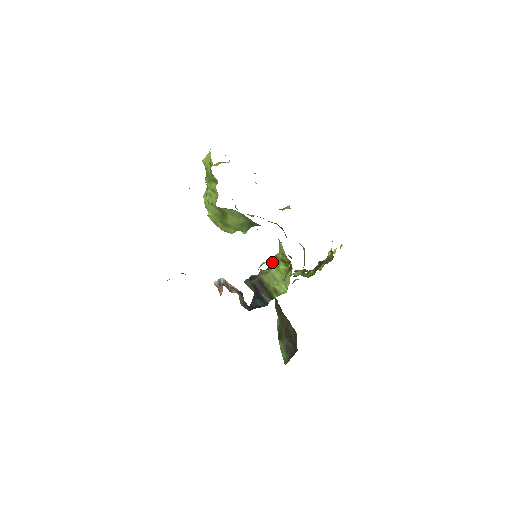
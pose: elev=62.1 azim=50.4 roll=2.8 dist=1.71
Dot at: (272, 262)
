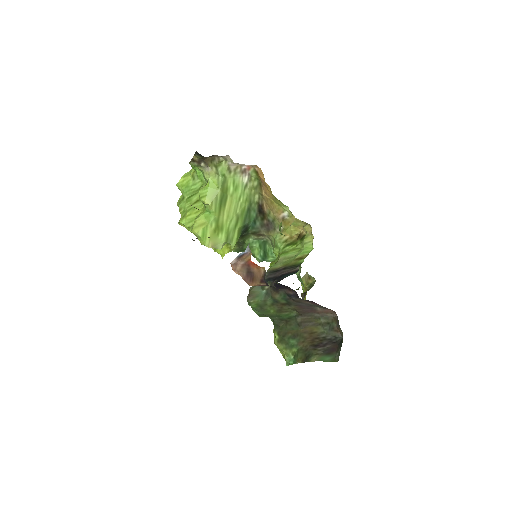
Dot at: occluded
